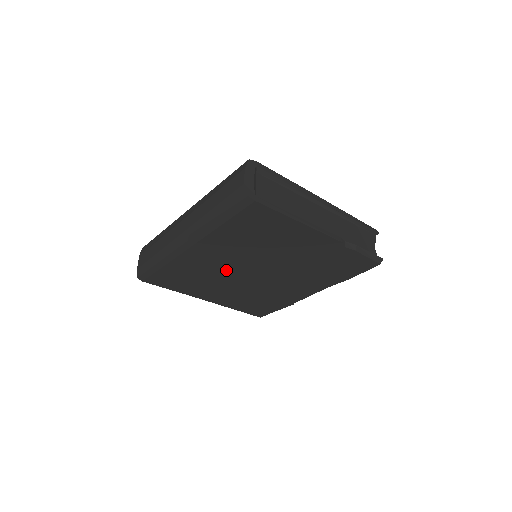
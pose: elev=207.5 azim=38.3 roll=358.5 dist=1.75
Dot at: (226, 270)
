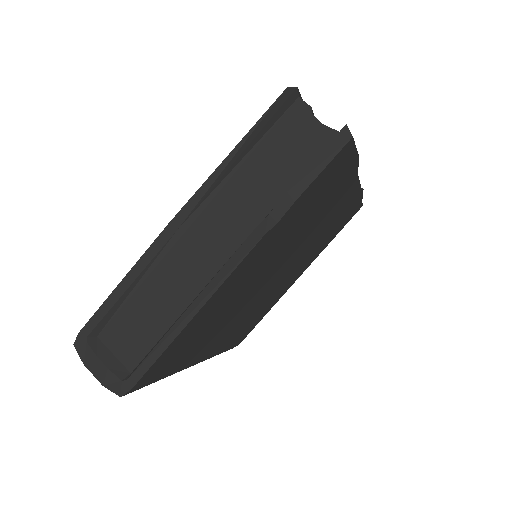
Dot at: (256, 303)
